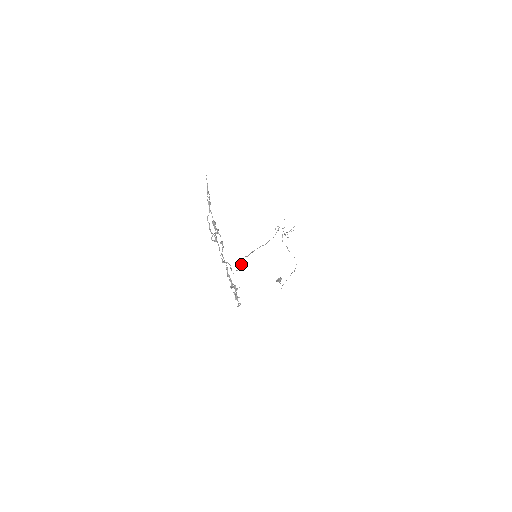
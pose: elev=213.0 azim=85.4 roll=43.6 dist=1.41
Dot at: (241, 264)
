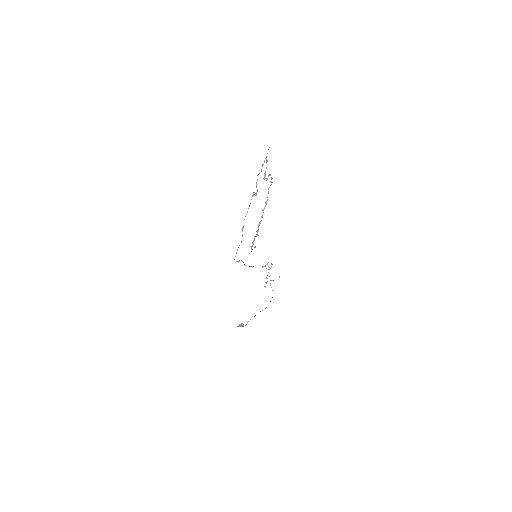
Dot at: (239, 260)
